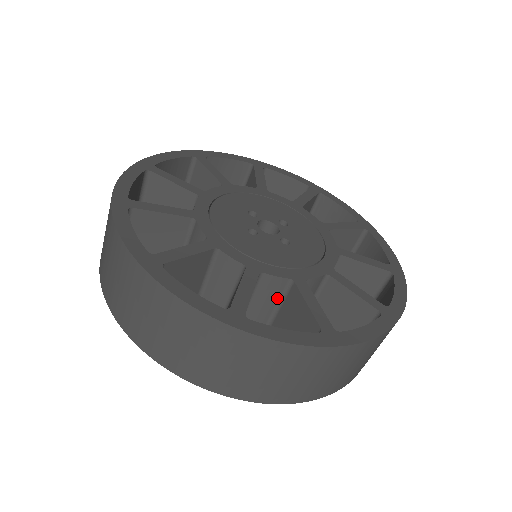
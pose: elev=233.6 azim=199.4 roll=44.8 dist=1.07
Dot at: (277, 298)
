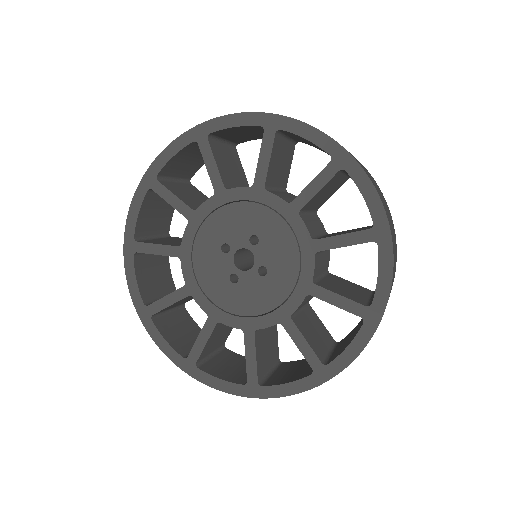
Dot at: occluded
